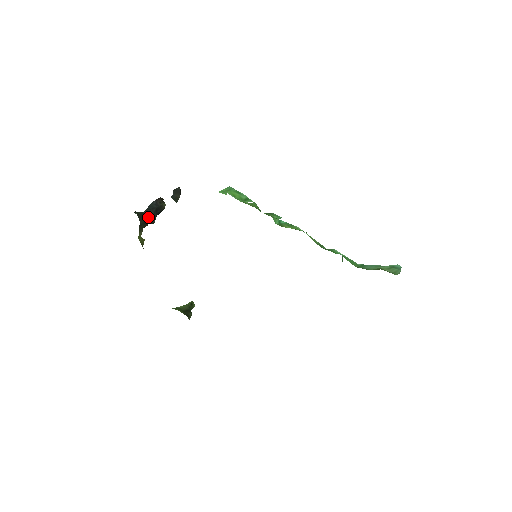
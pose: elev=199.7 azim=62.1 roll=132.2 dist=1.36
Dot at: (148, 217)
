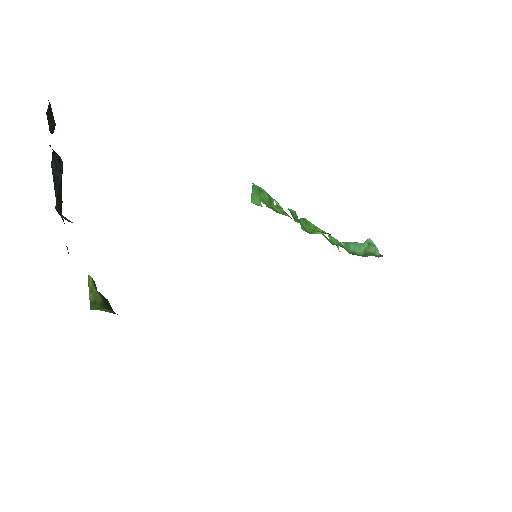
Dot at: (59, 202)
